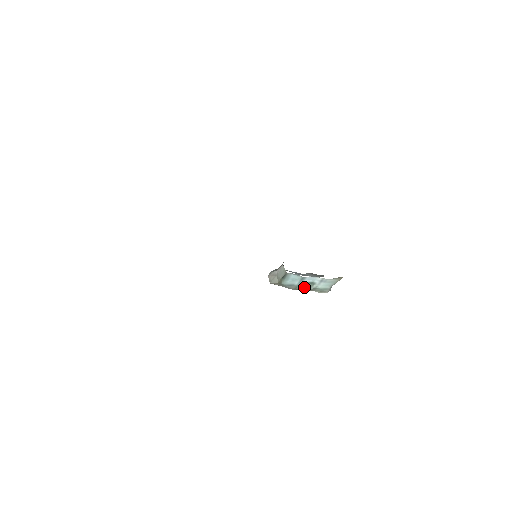
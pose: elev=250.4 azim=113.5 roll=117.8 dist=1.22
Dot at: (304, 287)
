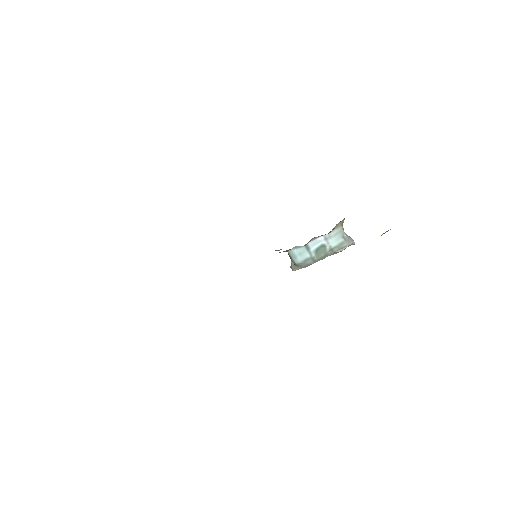
Dot at: (320, 255)
